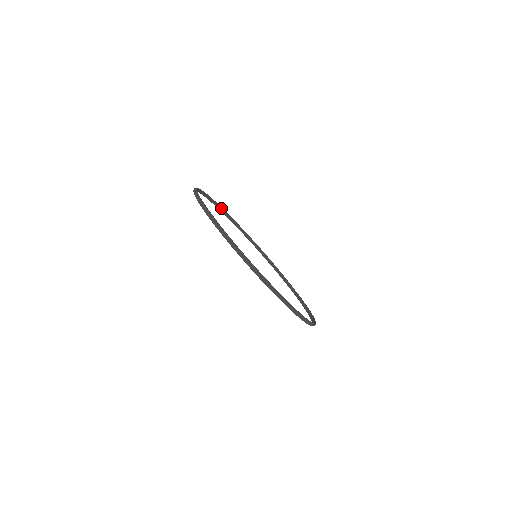
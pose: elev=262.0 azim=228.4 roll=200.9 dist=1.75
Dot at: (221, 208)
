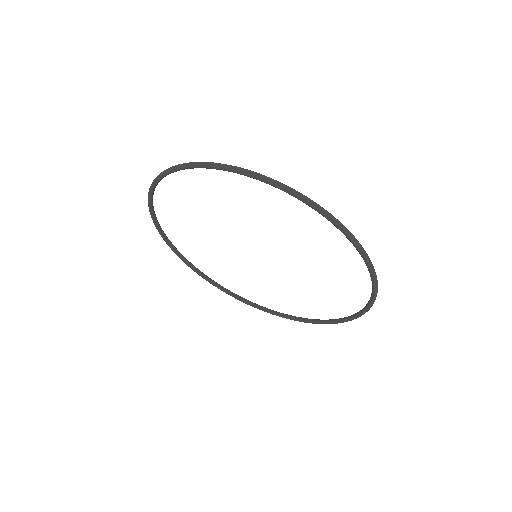
Dot at: (176, 249)
